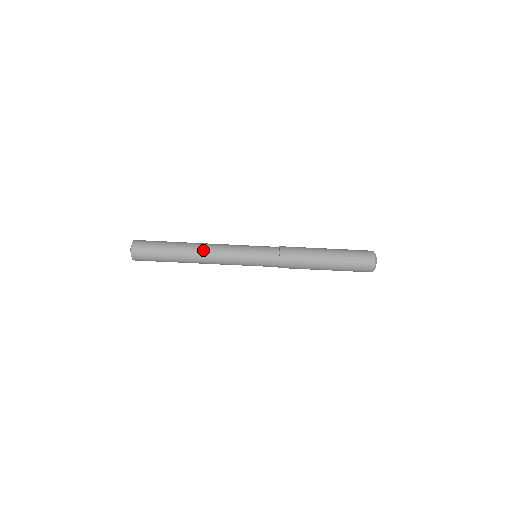
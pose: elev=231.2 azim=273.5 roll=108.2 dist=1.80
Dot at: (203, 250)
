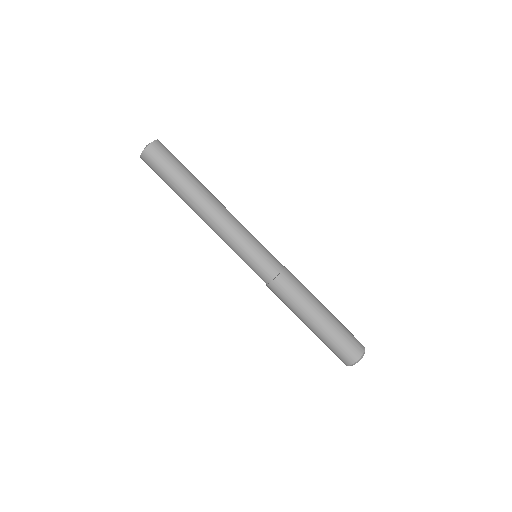
Dot at: occluded
